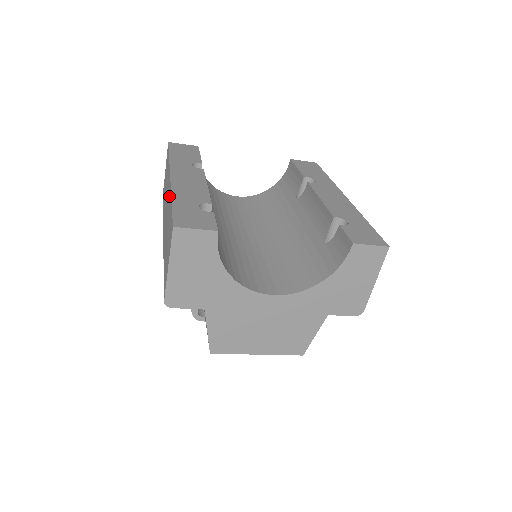
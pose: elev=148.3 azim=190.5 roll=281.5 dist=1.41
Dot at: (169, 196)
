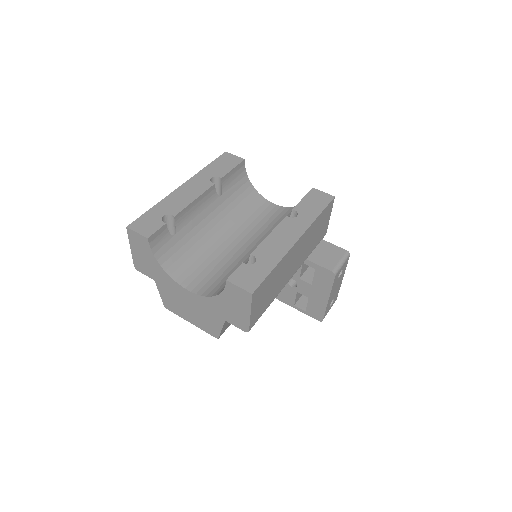
Dot at: occluded
